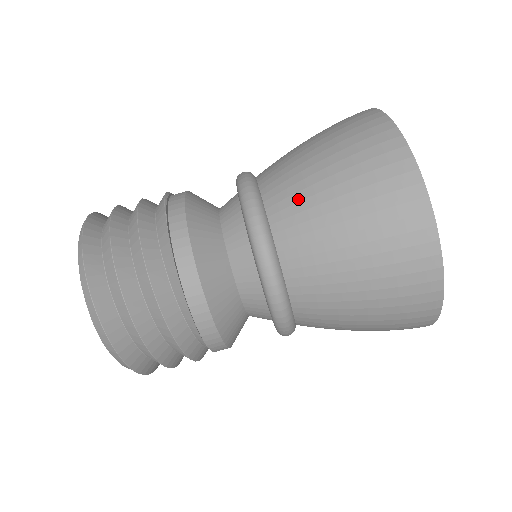
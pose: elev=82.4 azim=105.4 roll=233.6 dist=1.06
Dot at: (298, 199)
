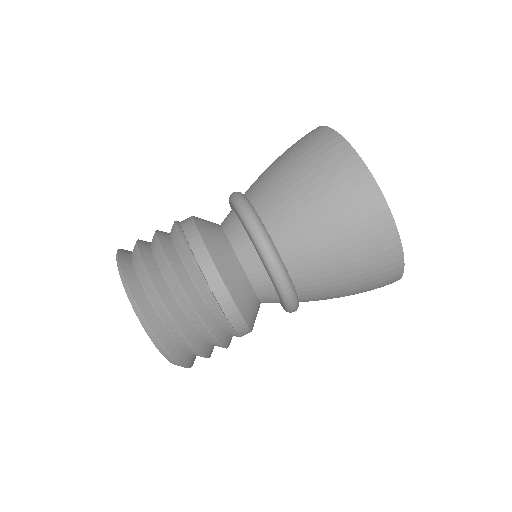
Dot at: (308, 251)
